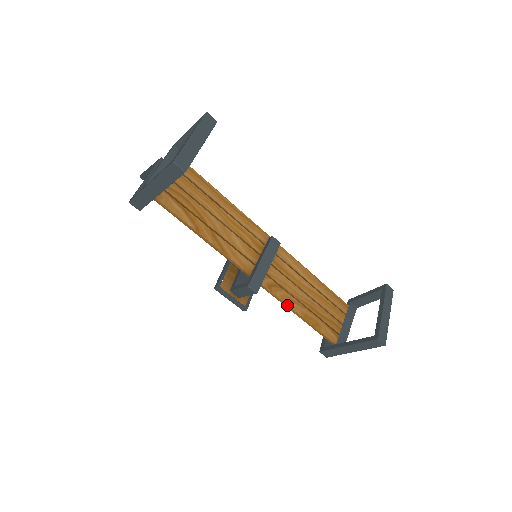
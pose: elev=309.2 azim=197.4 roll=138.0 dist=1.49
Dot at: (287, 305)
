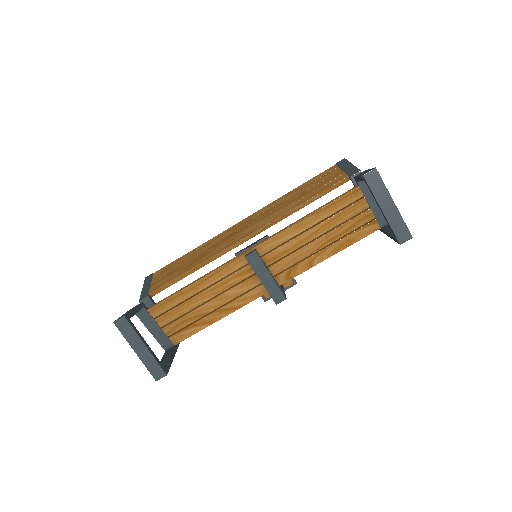
Dot at: (313, 266)
